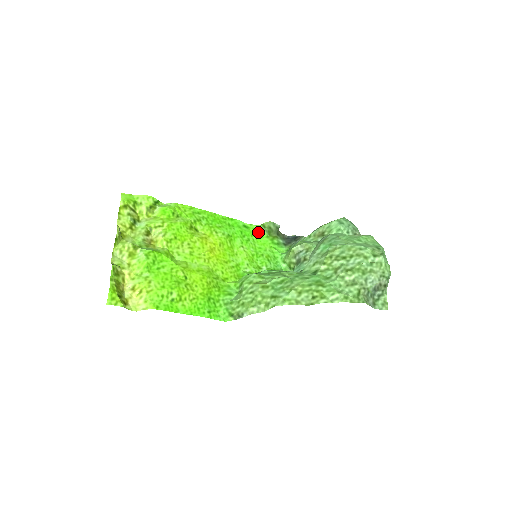
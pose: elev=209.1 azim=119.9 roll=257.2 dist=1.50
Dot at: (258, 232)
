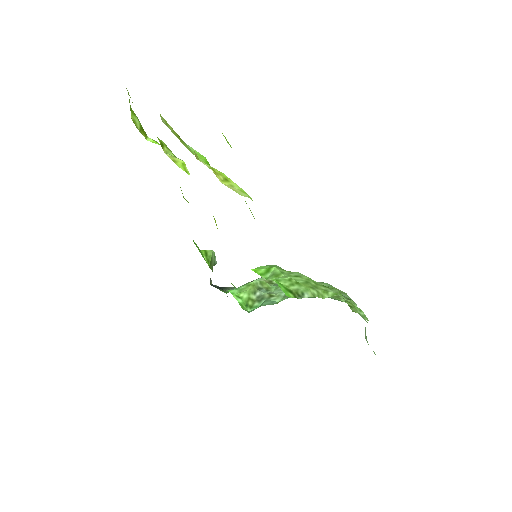
Dot at: (202, 256)
